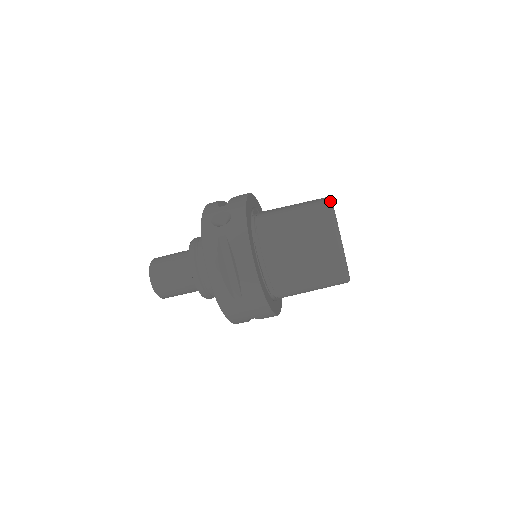
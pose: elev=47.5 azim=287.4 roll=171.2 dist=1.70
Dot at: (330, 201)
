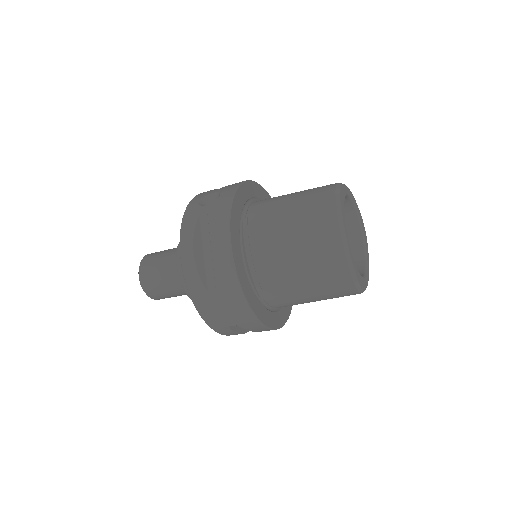
Dot at: (339, 184)
